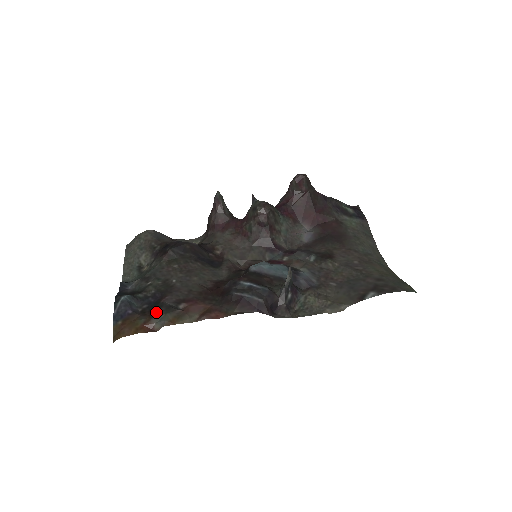
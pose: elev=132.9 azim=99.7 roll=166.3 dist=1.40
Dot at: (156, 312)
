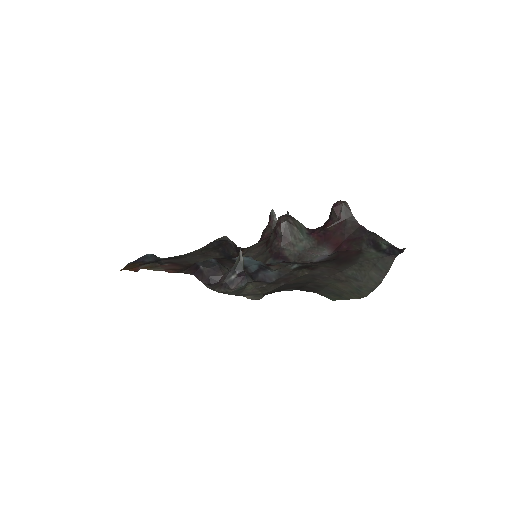
Dot at: occluded
